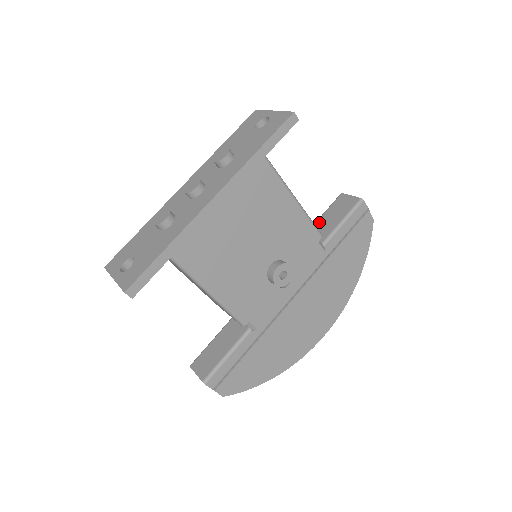
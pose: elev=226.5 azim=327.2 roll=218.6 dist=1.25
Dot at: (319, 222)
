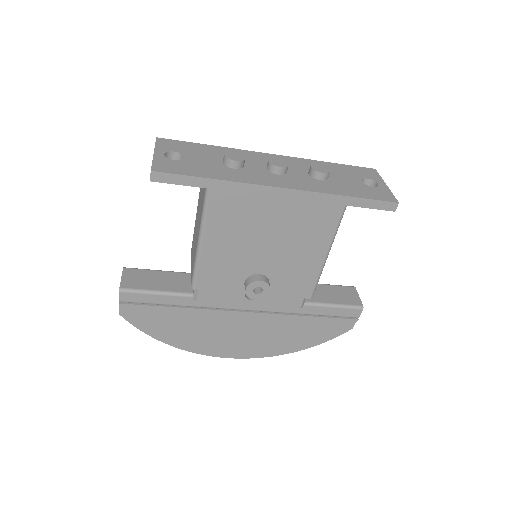
Dot at: (319, 286)
